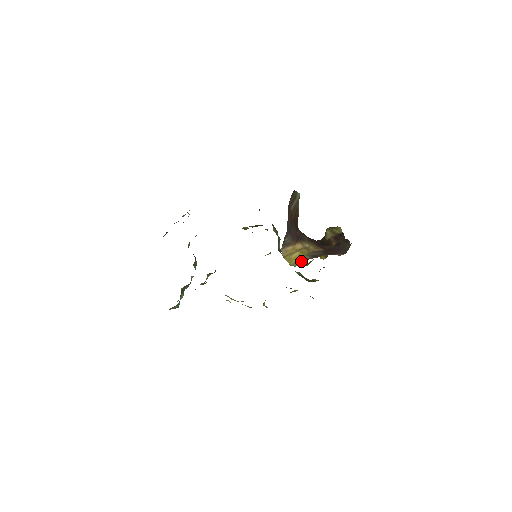
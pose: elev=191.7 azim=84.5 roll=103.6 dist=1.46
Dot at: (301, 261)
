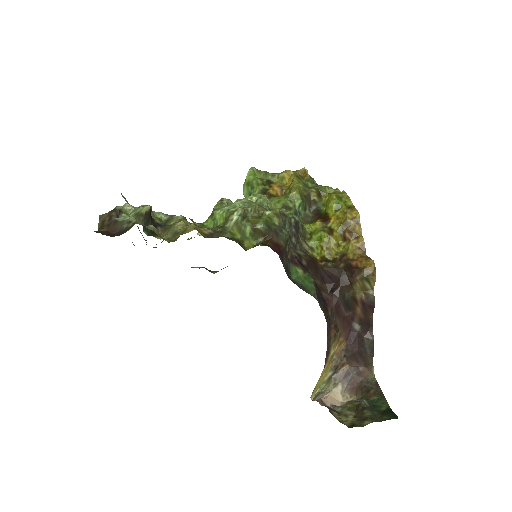
Dot at: (324, 382)
